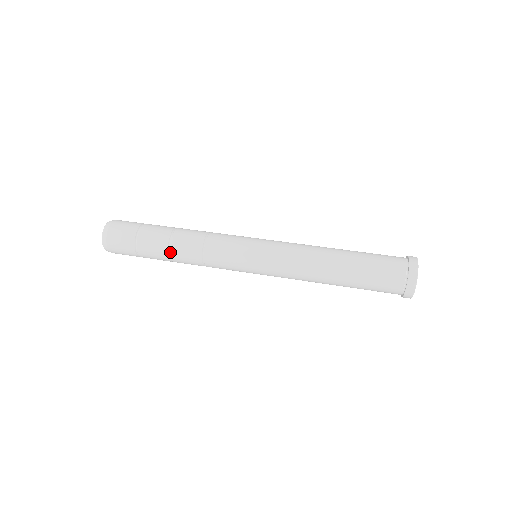
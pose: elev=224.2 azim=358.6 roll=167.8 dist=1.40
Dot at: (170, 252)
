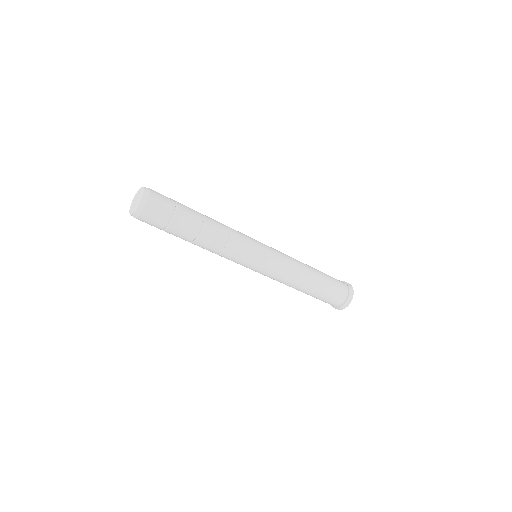
Dot at: (202, 231)
